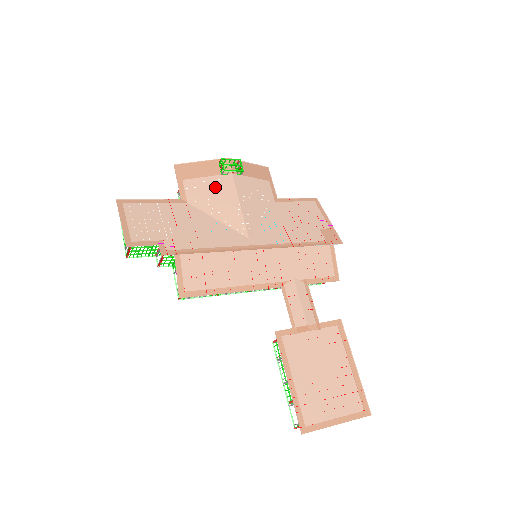
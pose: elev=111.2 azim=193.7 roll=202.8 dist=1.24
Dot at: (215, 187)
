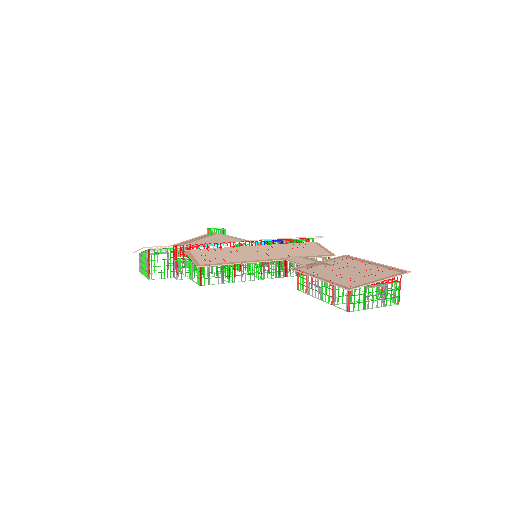
Dot at: (208, 240)
